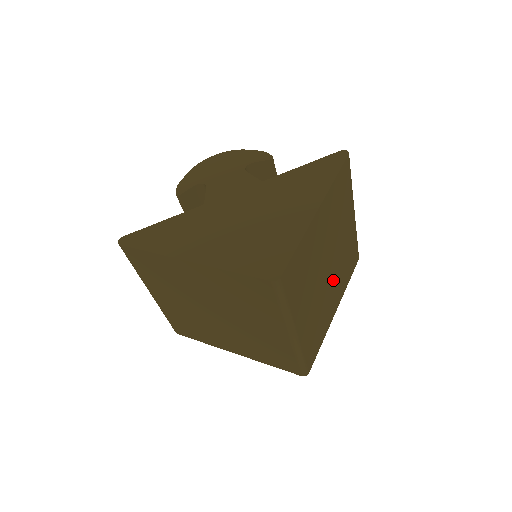
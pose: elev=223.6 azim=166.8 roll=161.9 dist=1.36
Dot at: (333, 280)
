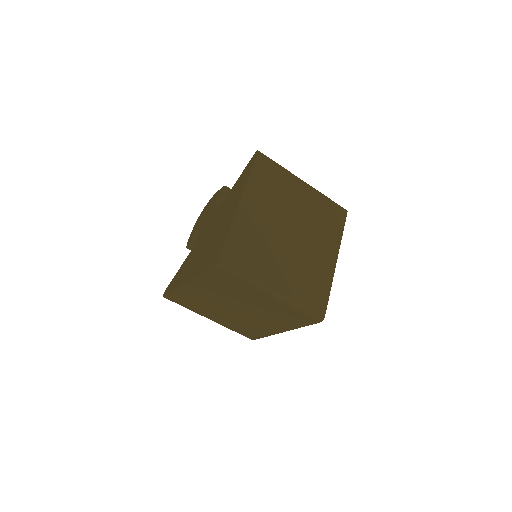
Dot at: (309, 240)
